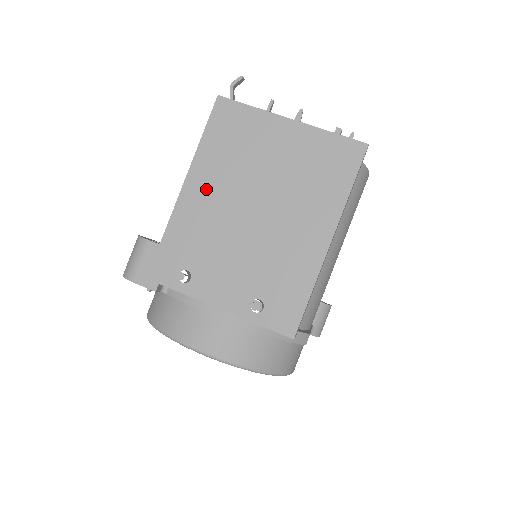
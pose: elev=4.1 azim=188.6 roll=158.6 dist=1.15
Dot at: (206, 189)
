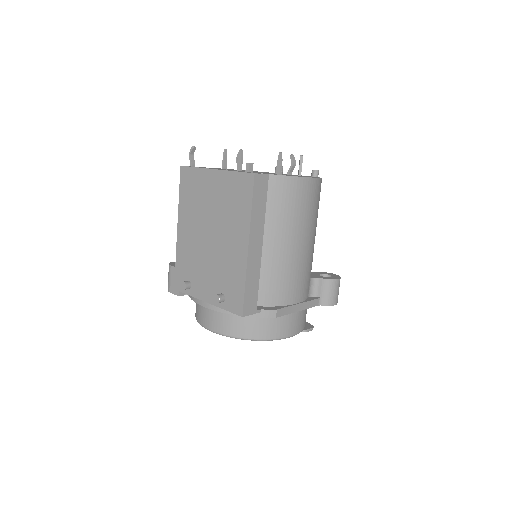
Dot at: (187, 228)
